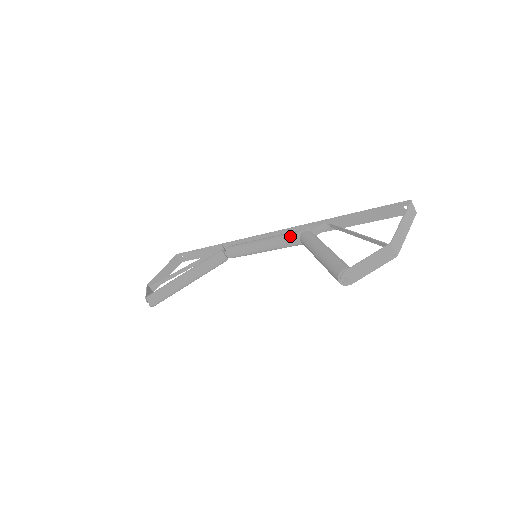
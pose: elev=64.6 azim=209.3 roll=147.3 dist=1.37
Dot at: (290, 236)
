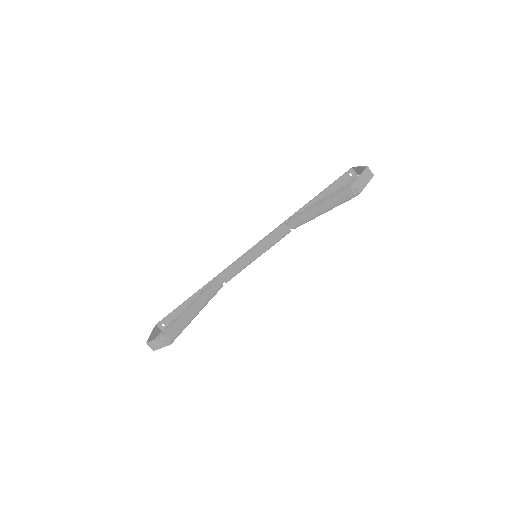
Dot at: (278, 228)
